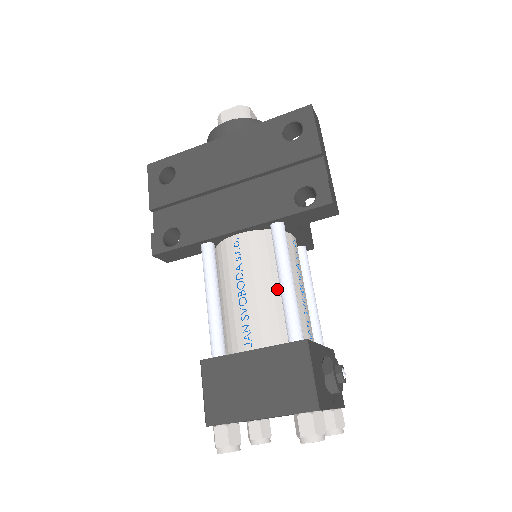
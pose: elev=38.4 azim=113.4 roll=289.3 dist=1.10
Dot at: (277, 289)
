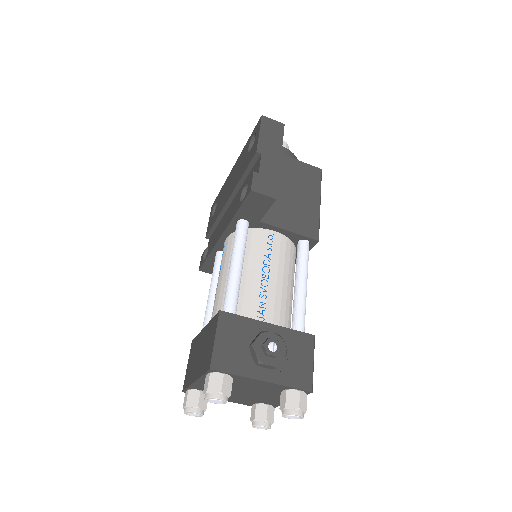
Dot at: occluded
